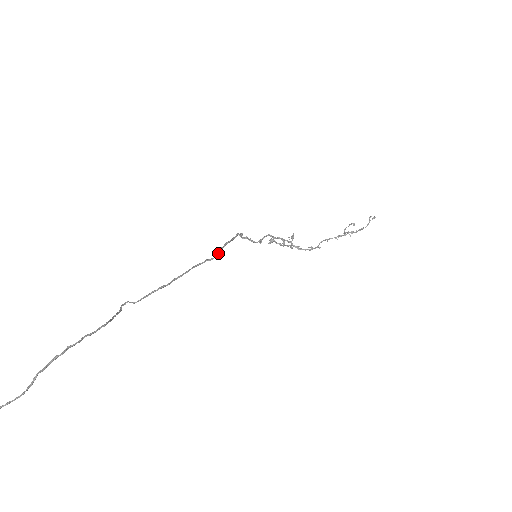
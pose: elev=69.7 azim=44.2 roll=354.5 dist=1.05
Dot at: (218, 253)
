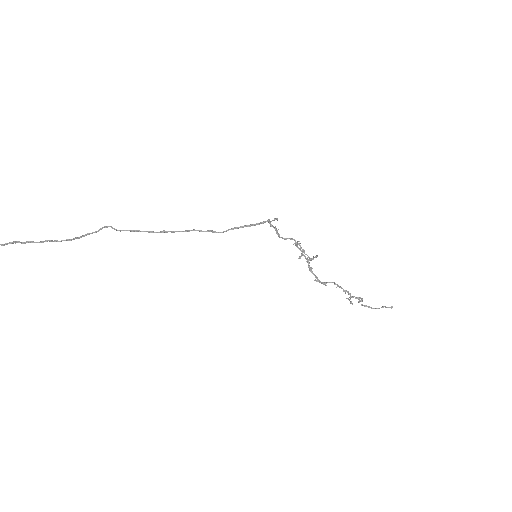
Dot at: (226, 231)
